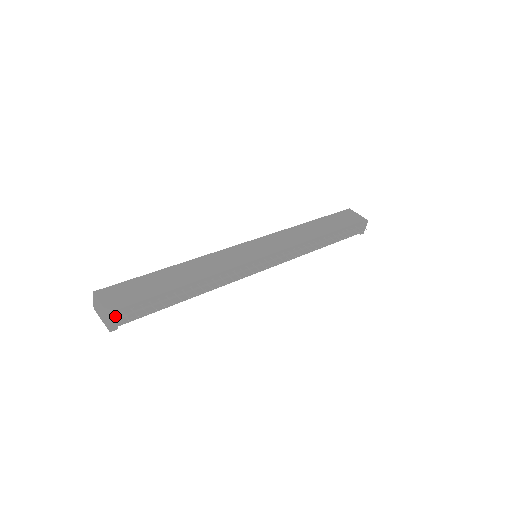
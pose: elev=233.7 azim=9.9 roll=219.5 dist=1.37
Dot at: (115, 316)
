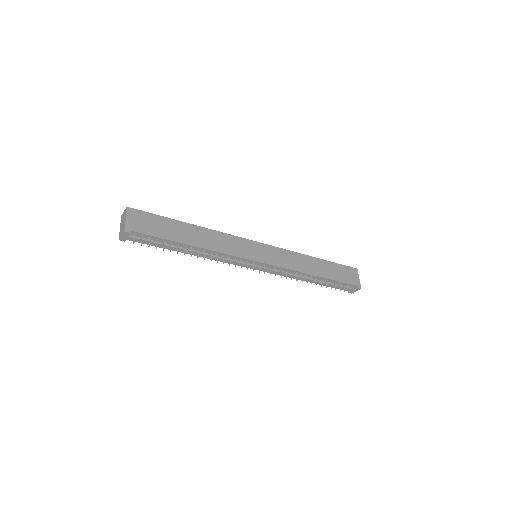
Dot at: (128, 234)
